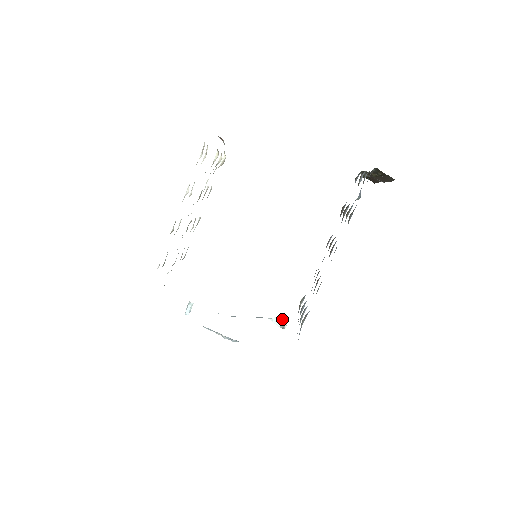
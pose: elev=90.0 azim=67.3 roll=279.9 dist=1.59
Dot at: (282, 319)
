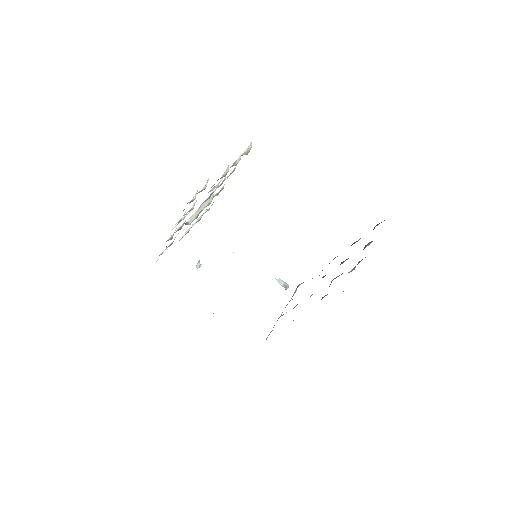
Dot at: (285, 282)
